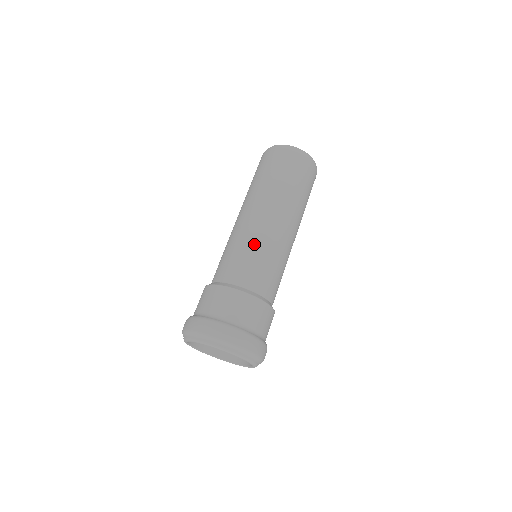
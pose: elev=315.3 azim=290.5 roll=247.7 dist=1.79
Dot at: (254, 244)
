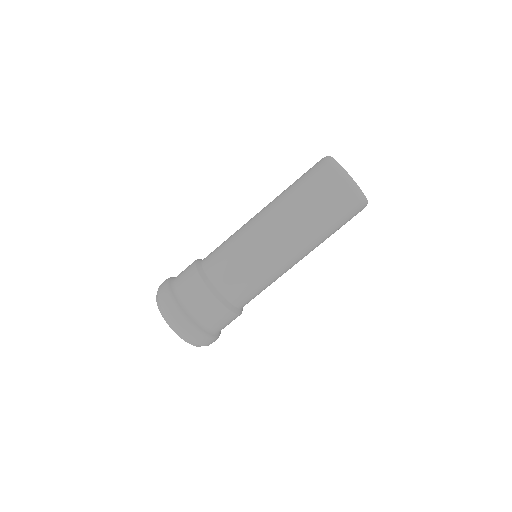
Dot at: (246, 254)
